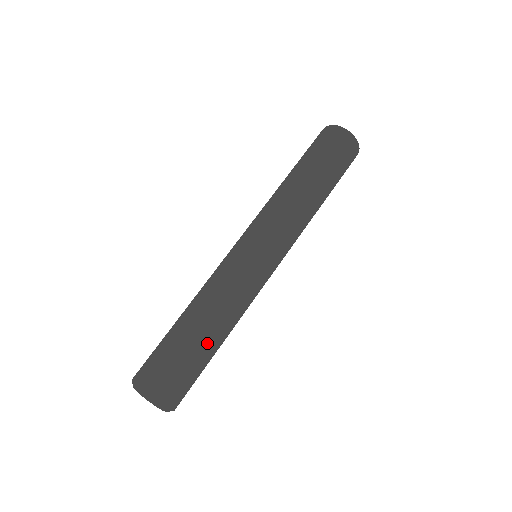
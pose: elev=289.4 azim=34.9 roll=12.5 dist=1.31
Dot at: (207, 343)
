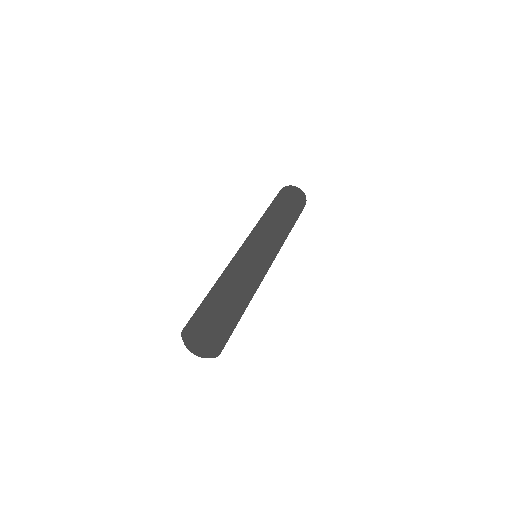
Dot at: (235, 293)
